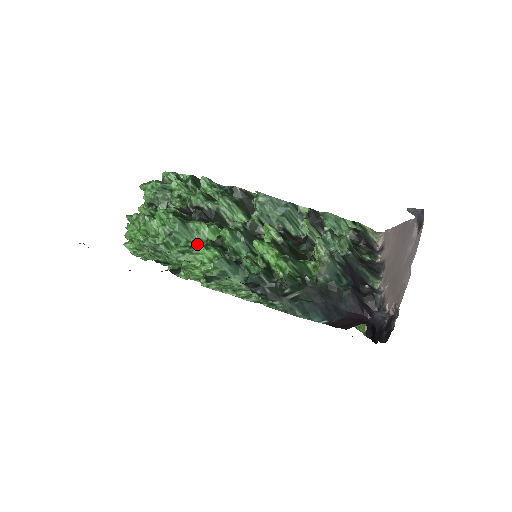
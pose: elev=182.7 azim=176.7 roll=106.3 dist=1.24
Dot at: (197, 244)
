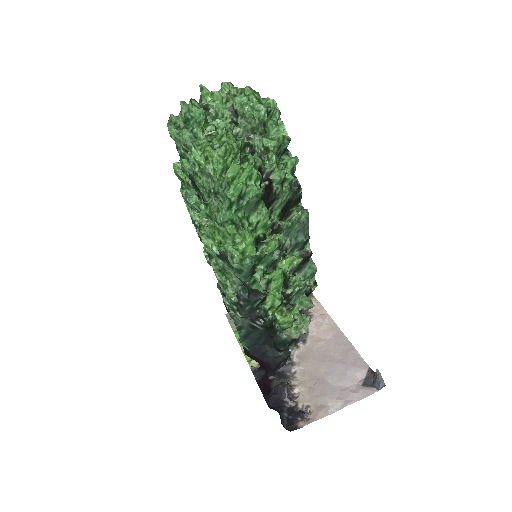
Dot at: occluded
